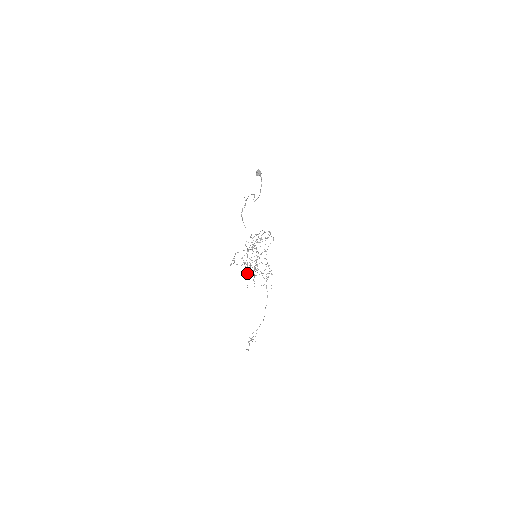
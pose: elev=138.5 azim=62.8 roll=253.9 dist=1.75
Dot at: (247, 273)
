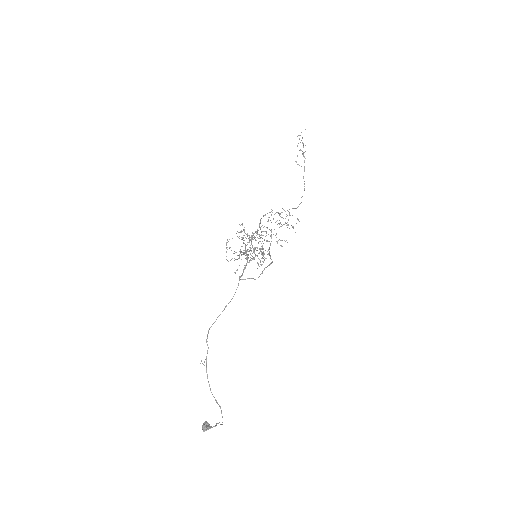
Dot at: occluded
